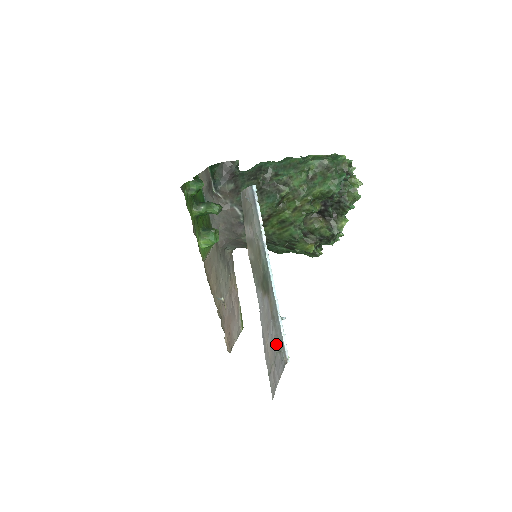
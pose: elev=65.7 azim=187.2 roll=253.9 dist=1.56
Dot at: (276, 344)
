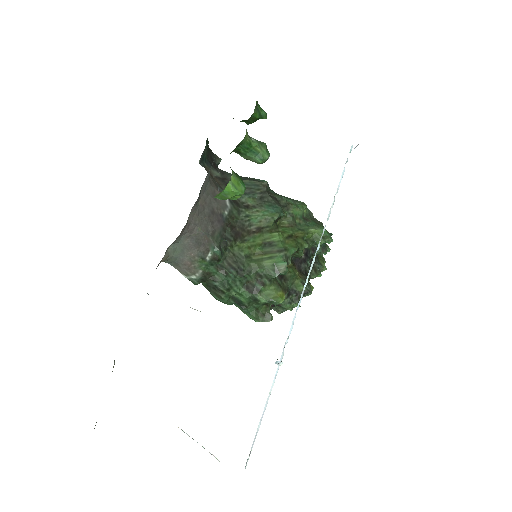
Dot at: occluded
